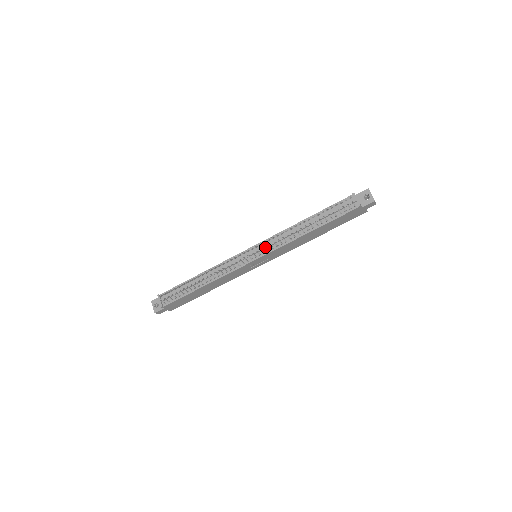
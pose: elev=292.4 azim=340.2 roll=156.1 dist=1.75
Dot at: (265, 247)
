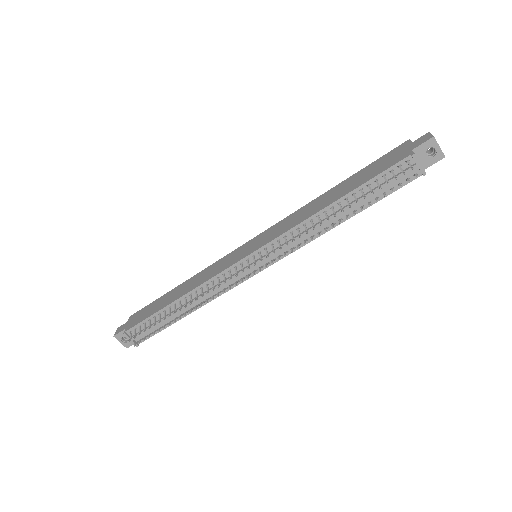
Dot at: (278, 259)
